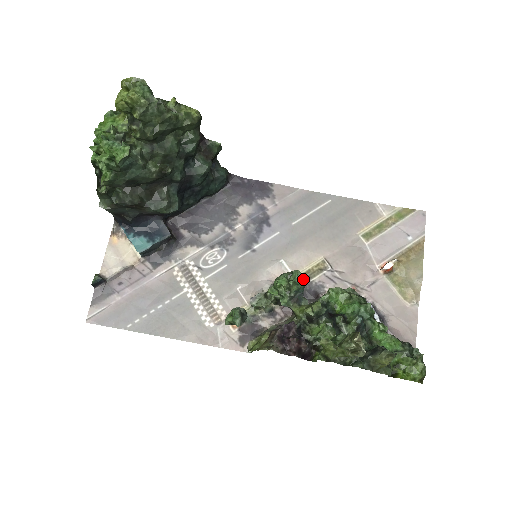
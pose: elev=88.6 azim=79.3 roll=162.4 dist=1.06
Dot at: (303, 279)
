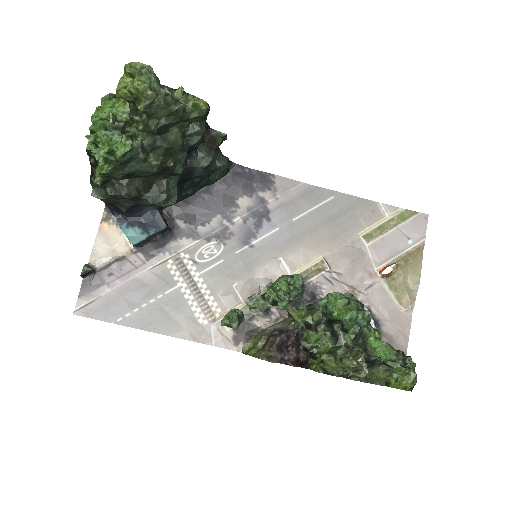
Dot at: (303, 284)
